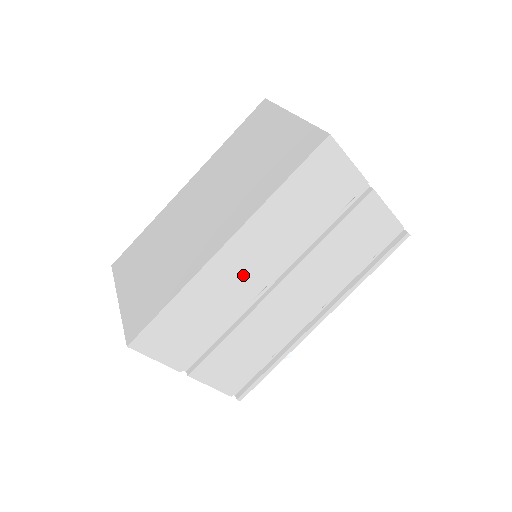
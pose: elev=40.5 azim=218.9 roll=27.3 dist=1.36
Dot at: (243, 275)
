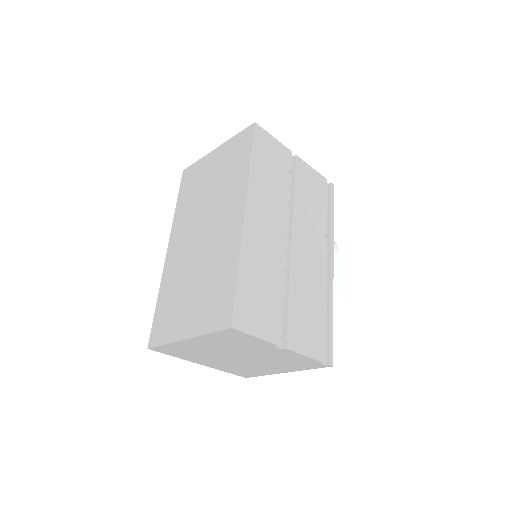
Dot at: (268, 236)
